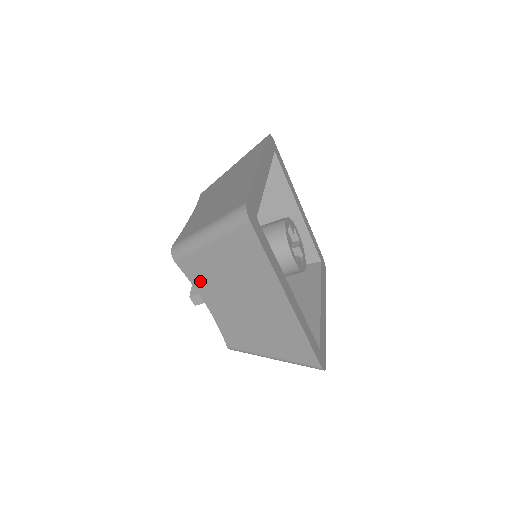
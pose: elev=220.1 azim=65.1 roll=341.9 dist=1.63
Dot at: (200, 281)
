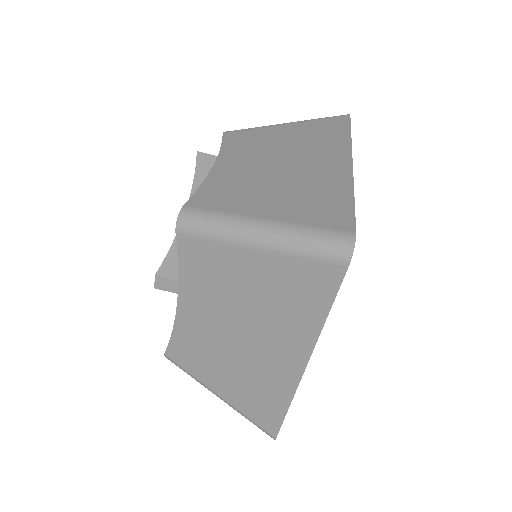
Dot at: (195, 275)
